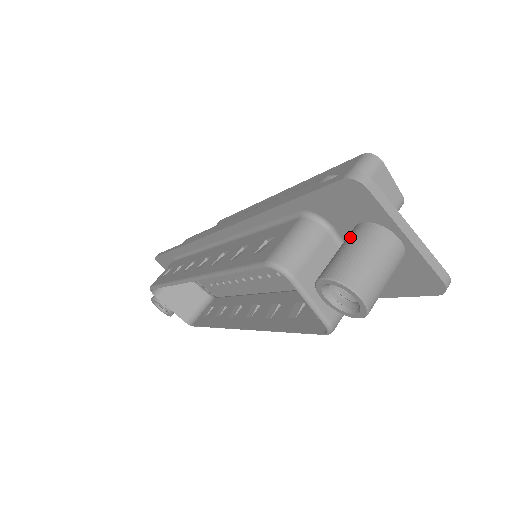
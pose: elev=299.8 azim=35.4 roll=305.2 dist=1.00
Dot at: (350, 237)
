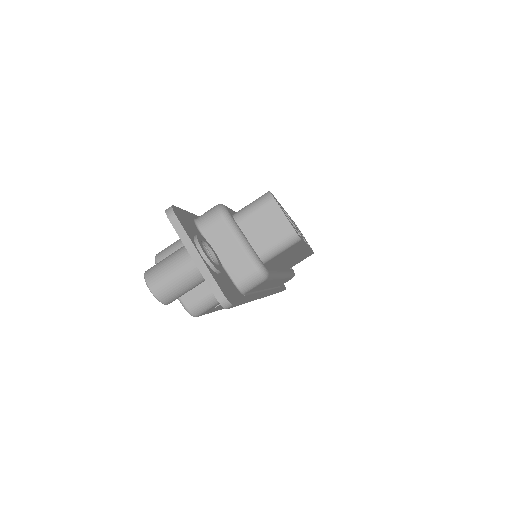
Dot at: occluded
